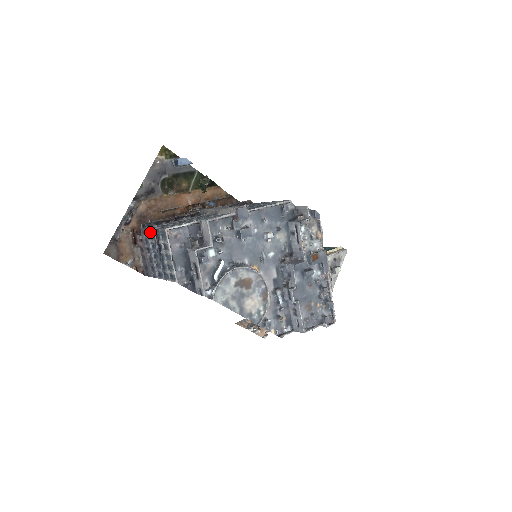
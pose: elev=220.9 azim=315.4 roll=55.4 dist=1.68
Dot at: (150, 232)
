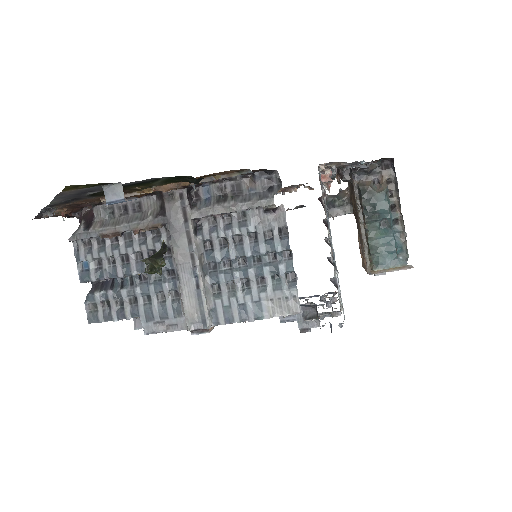
Dot at: (81, 268)
